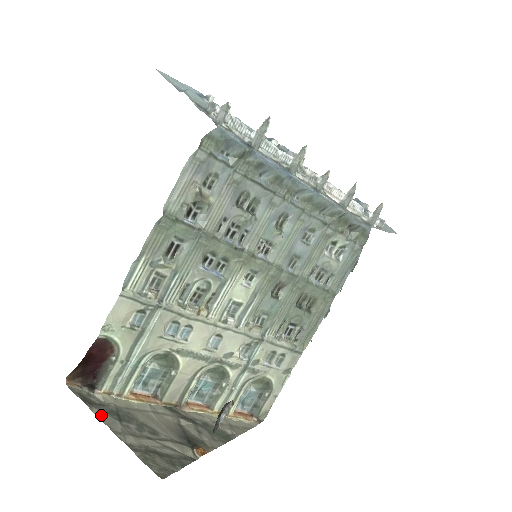
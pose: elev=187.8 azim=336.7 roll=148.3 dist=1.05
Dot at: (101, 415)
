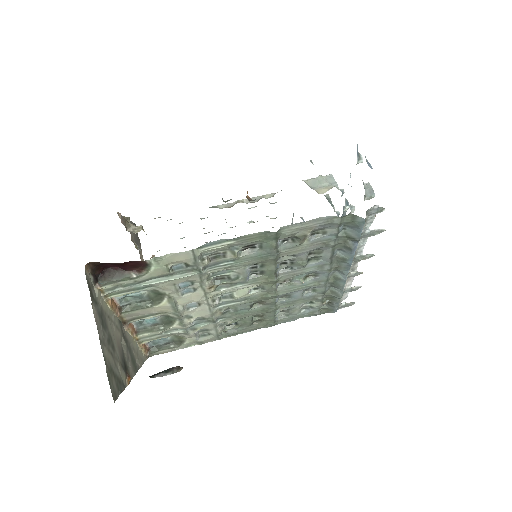
Dot at: (96, 315)
